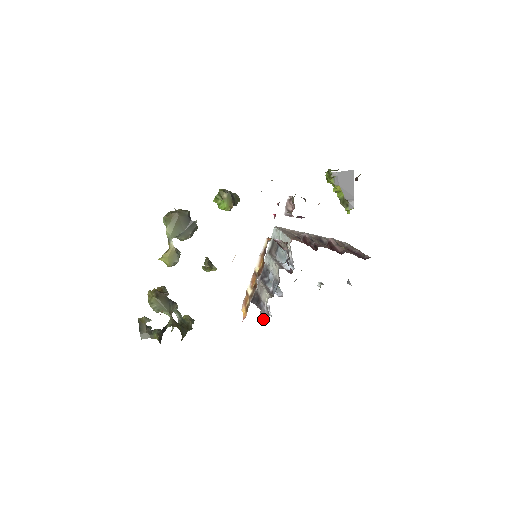
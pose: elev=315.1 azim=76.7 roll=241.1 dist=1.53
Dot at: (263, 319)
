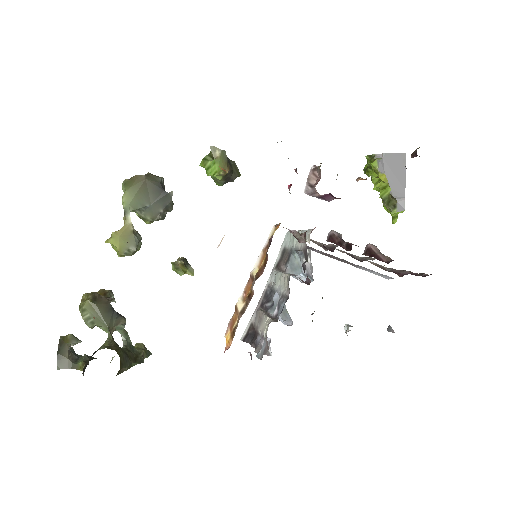
Dot at: (258, 358)
